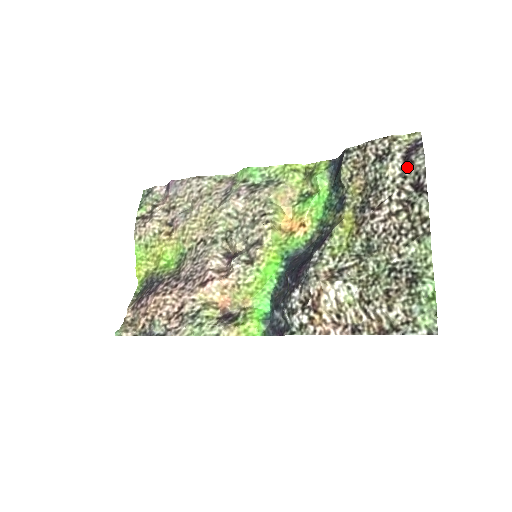
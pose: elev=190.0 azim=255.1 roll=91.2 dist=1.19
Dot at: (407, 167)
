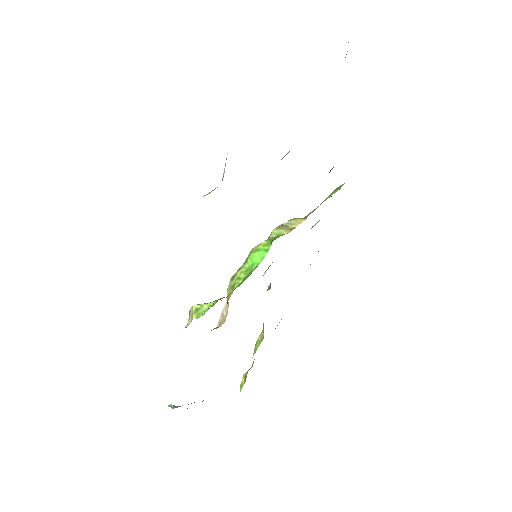
Dot at: occluded
